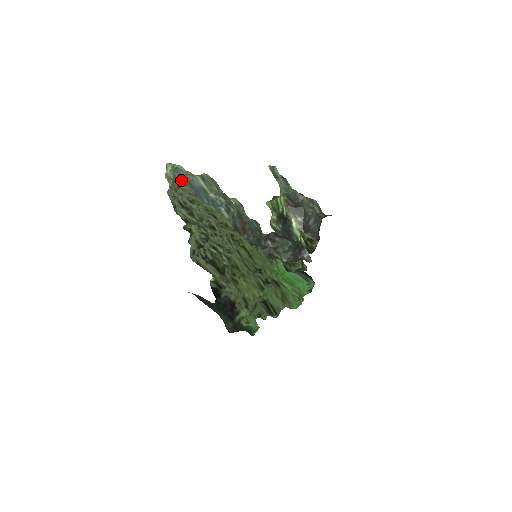
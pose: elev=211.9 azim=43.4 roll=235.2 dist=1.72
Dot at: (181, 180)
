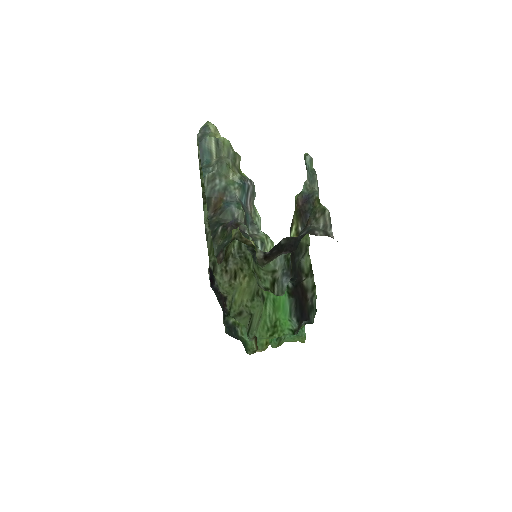
Dot at: (199, 137)
